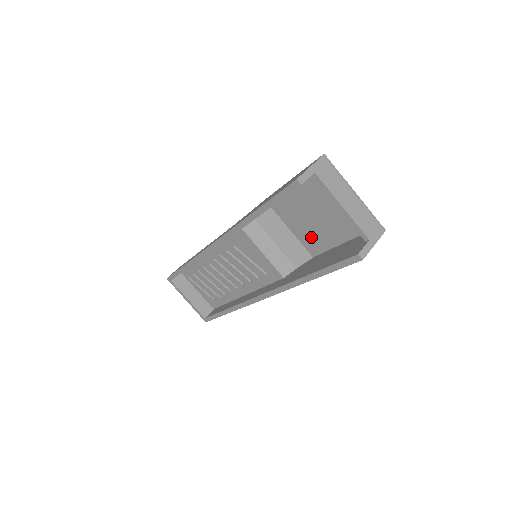
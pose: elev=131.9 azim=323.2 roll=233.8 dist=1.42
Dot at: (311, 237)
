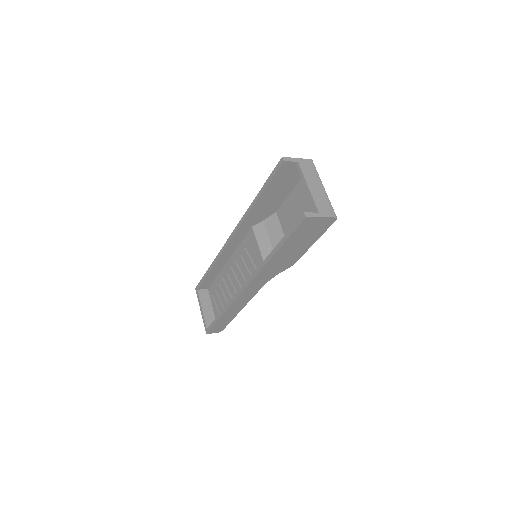
Dot at: occluded
